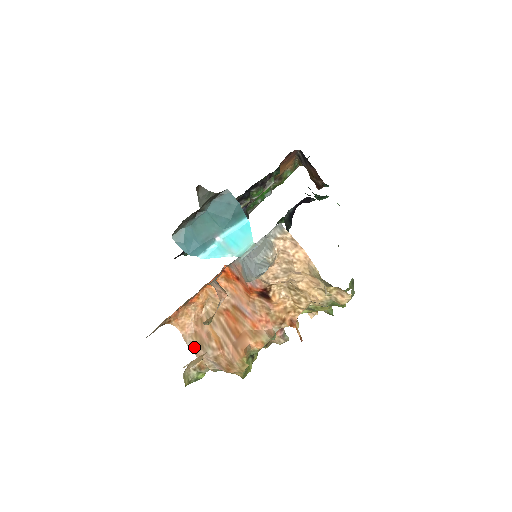
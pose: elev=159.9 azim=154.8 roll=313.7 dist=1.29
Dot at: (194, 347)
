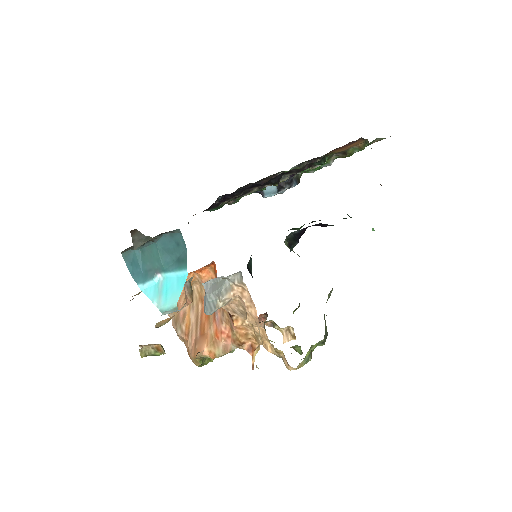
Dot at: (172, 318)
